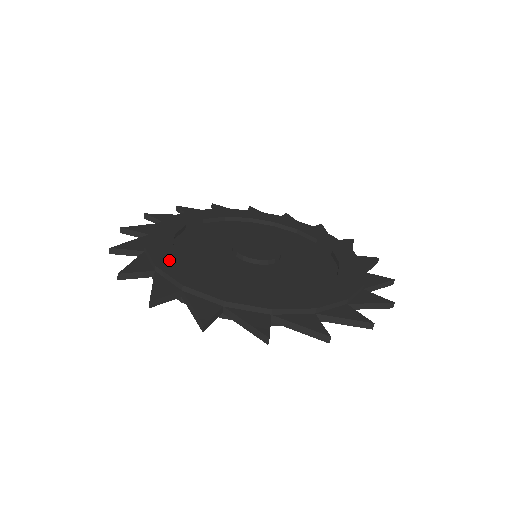
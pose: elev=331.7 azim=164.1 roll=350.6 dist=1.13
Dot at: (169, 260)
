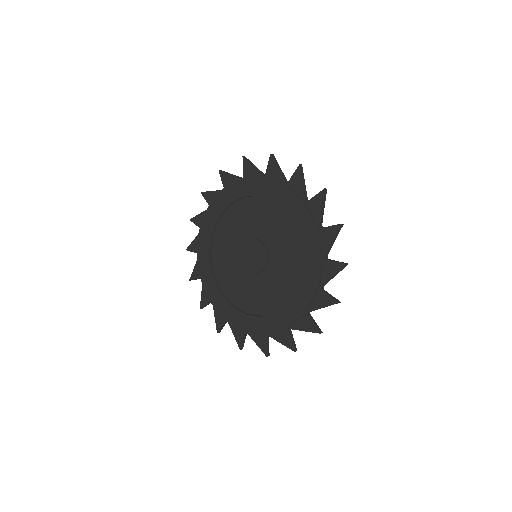
Dot at: (226, 309)
